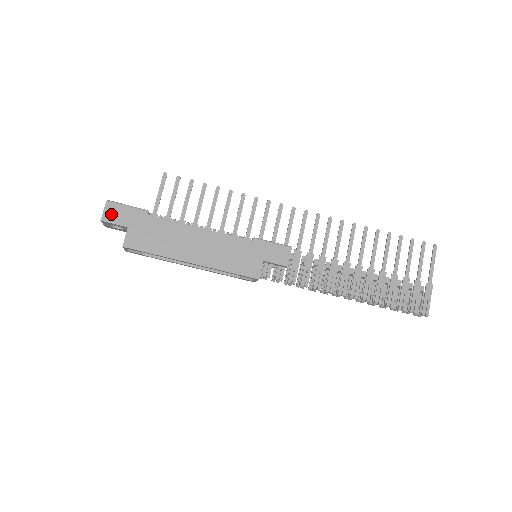
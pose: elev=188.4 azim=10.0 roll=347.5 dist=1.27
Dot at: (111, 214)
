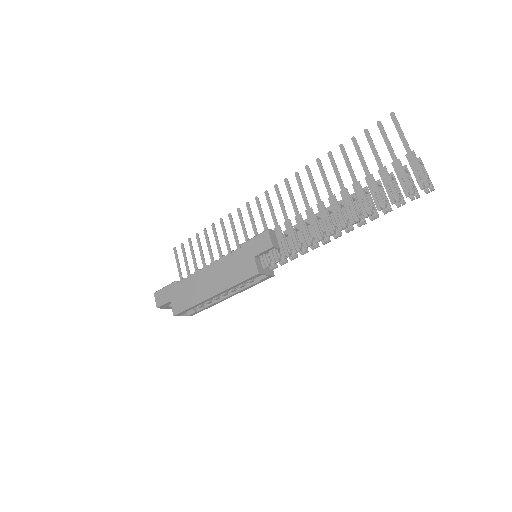
Dot at: (159, 300)
